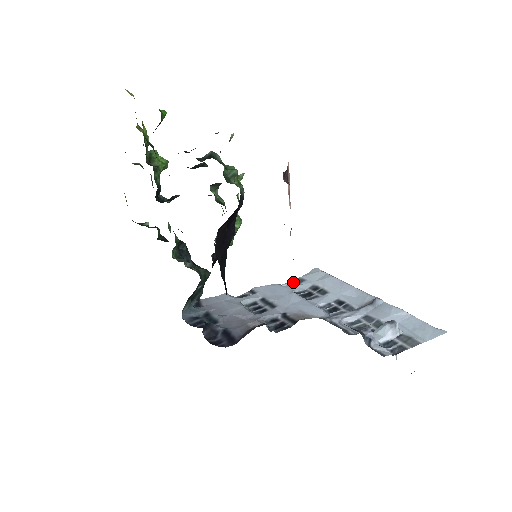
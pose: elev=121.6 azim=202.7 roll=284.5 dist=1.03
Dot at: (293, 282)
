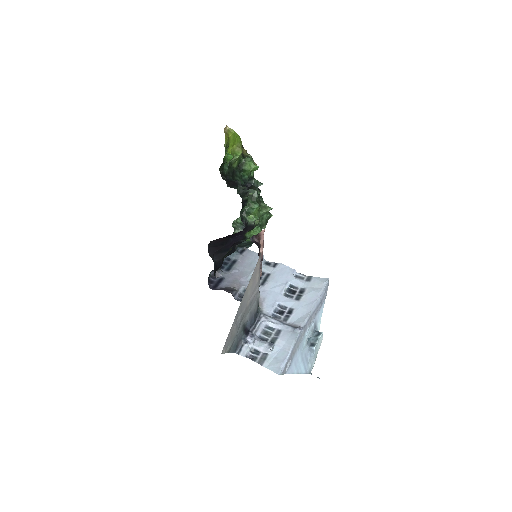
Dot at: (305, 276)
